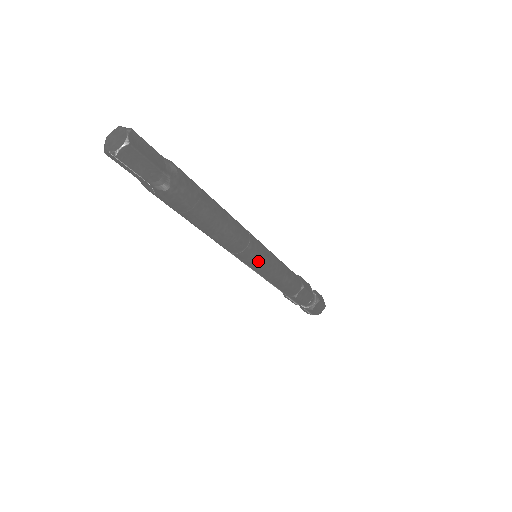
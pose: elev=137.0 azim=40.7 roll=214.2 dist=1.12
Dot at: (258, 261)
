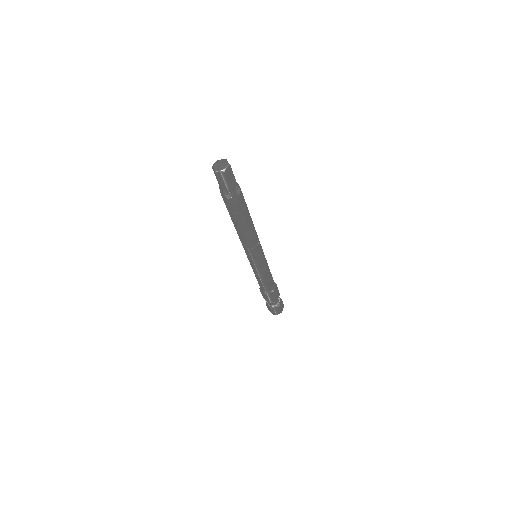
Dot at: (261, 255)
